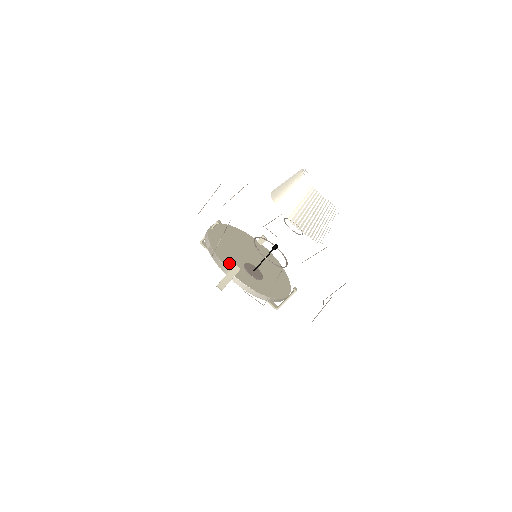
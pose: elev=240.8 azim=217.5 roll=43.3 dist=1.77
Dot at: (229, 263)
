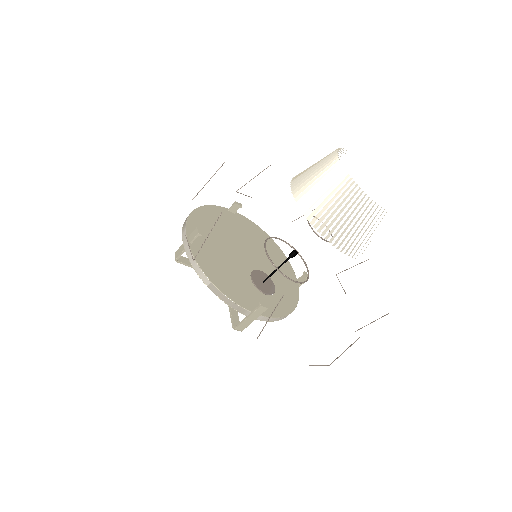
Dot at: (241, 295)
